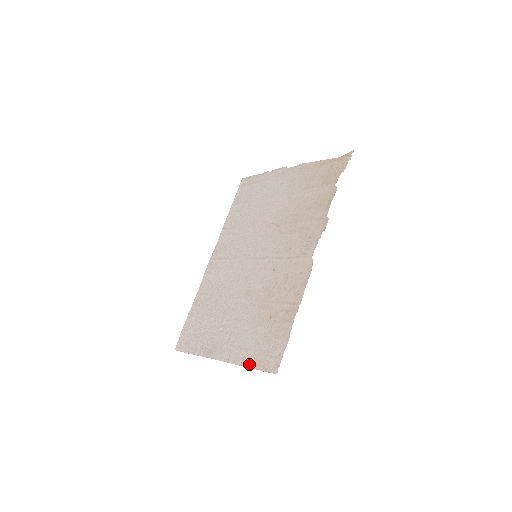
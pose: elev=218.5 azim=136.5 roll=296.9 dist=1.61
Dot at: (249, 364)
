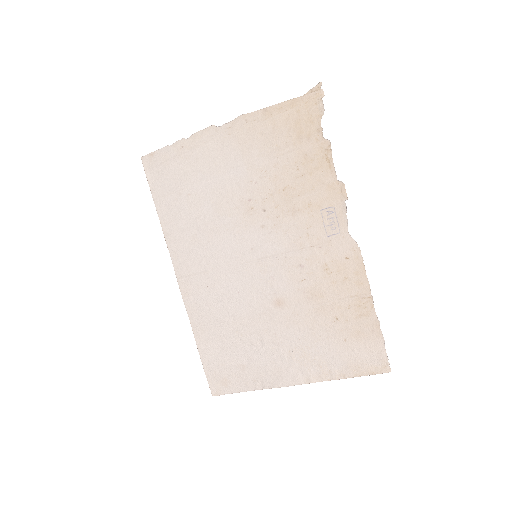
Dot at: (344, 375)
